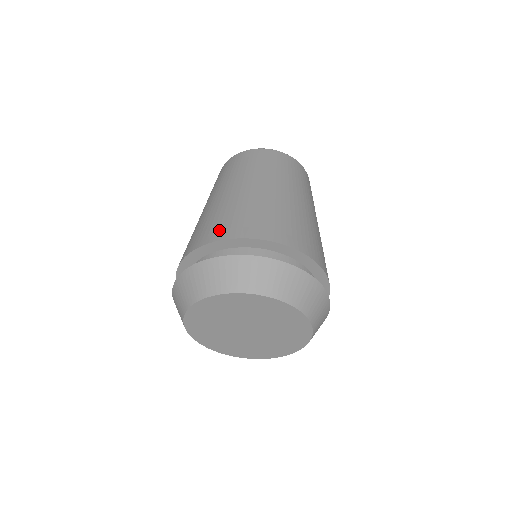
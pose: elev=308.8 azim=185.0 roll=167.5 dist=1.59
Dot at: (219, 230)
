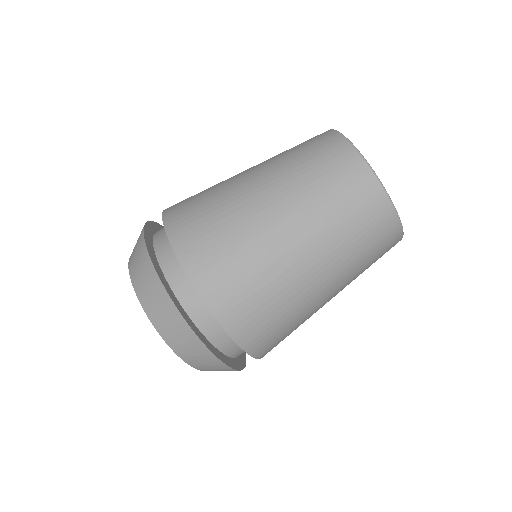
Dot at: (243, 320)
